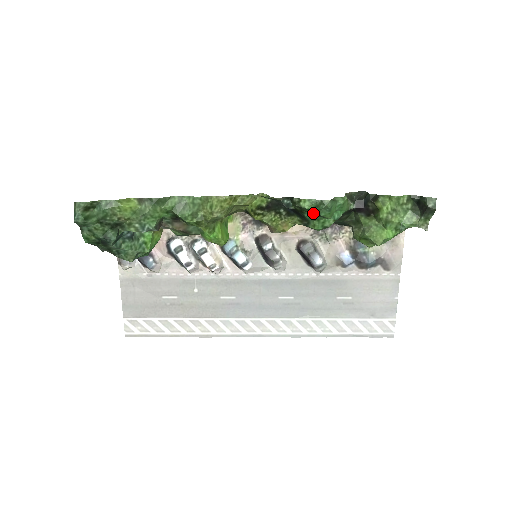
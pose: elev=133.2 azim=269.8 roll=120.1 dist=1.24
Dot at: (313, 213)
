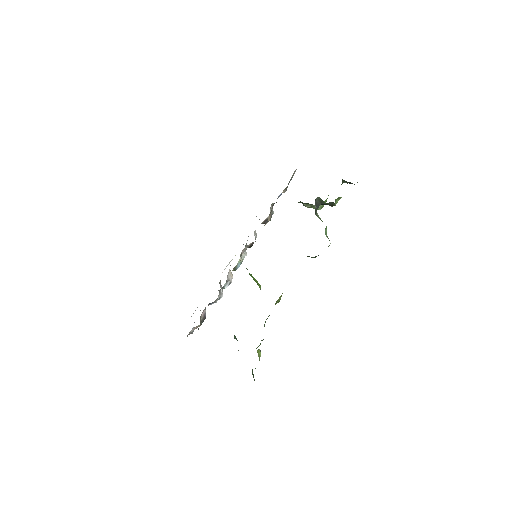
Dot at: occluded
